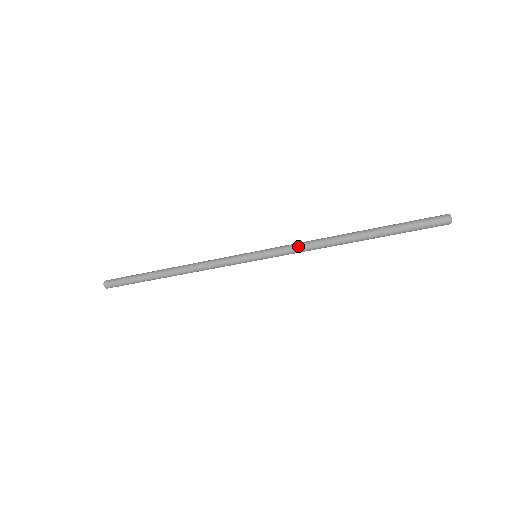
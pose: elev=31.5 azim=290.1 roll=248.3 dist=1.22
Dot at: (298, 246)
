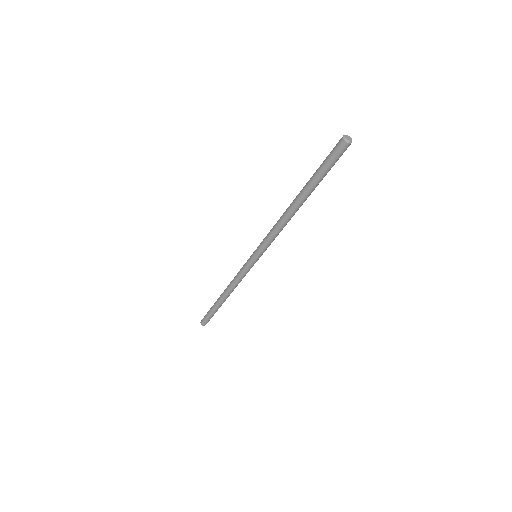
Dot at: (271, 235)
